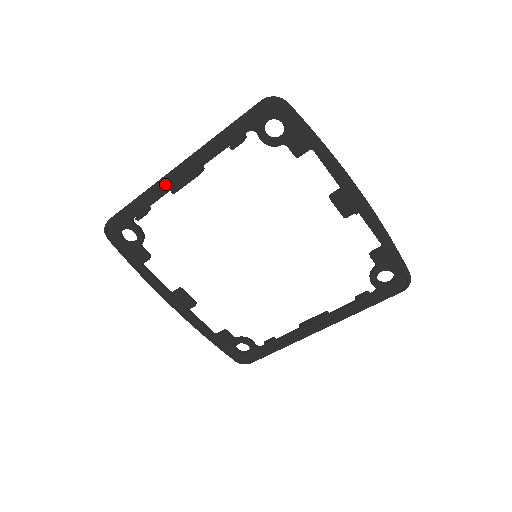
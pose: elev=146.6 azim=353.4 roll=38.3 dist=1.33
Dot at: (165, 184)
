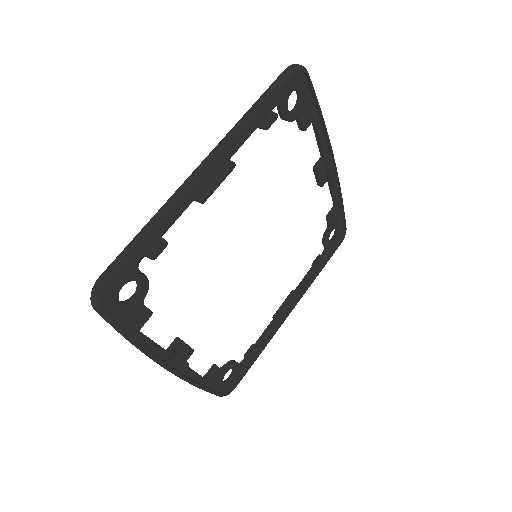
Dot at: (192, 193)
